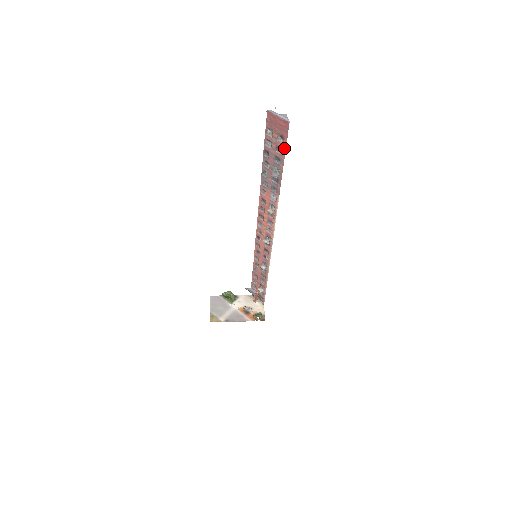
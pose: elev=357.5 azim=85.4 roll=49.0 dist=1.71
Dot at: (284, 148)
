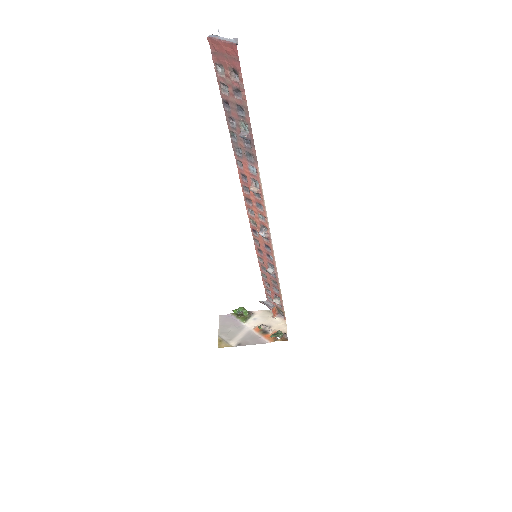
Dot at: (242, 88)
